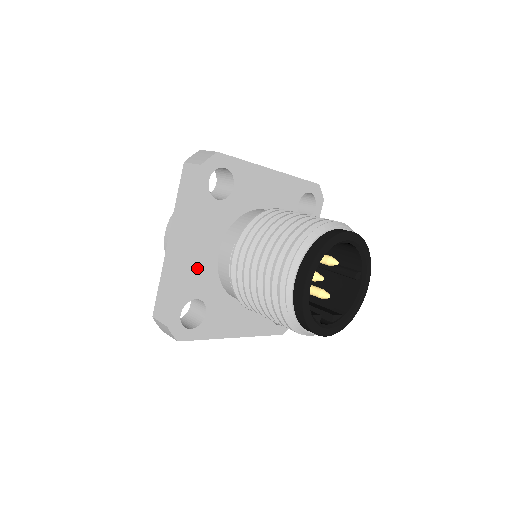
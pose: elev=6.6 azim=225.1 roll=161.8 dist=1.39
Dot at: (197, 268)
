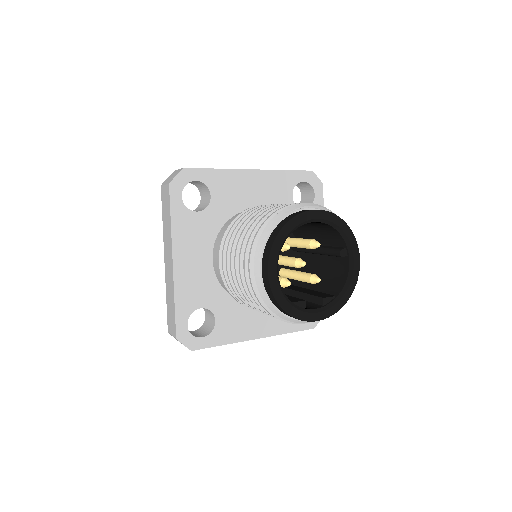
Dot at: (193, 279)
